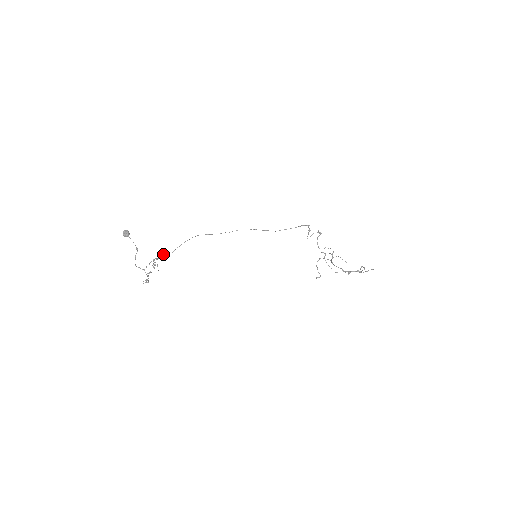
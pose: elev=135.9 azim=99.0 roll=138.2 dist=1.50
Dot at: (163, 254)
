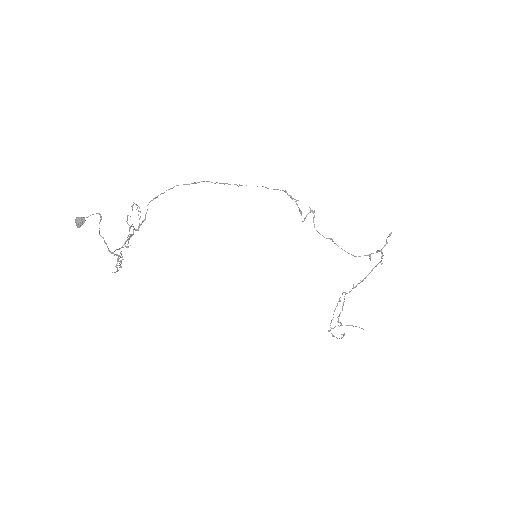
Dot at: (138, 226)
